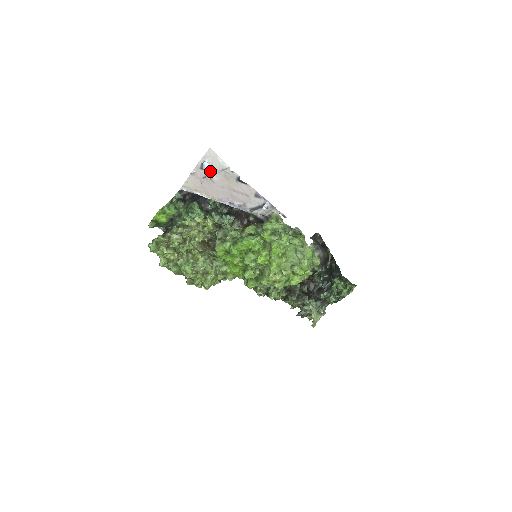
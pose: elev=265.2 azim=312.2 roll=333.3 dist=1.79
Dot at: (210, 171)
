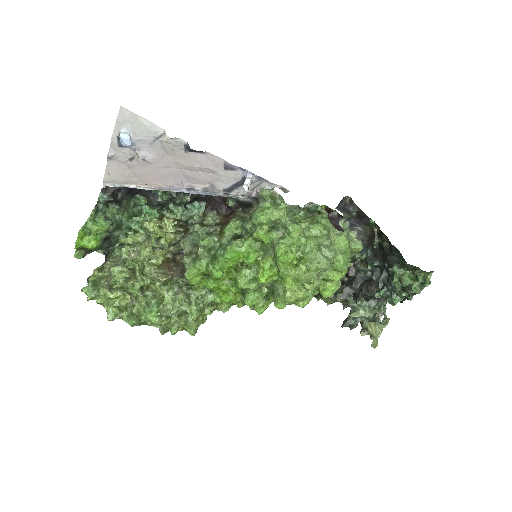
Dot at: (136, 146)
